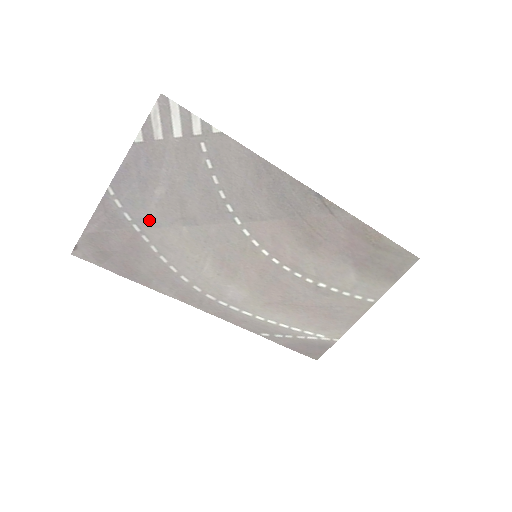
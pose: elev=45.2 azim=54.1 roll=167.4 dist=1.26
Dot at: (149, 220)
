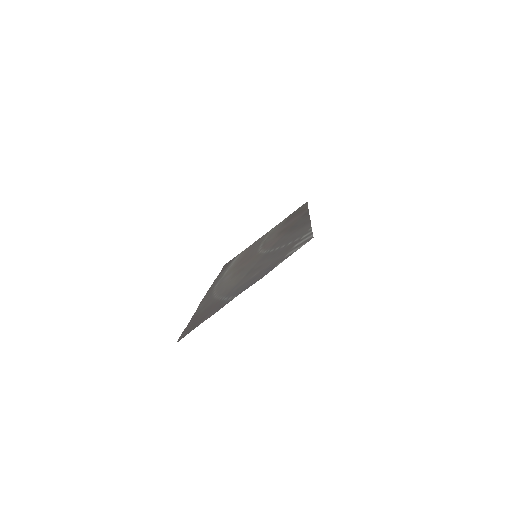
Dot at: (233, 289)
